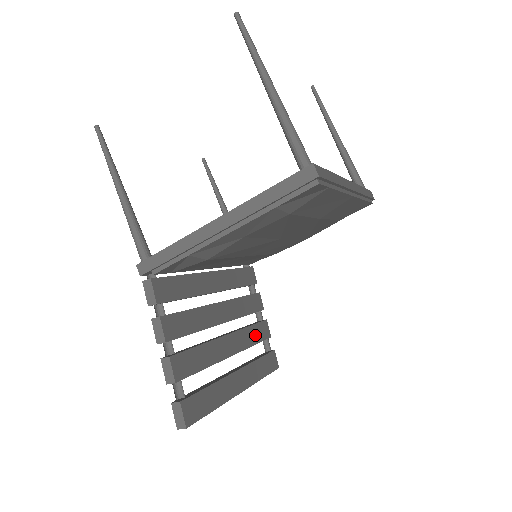
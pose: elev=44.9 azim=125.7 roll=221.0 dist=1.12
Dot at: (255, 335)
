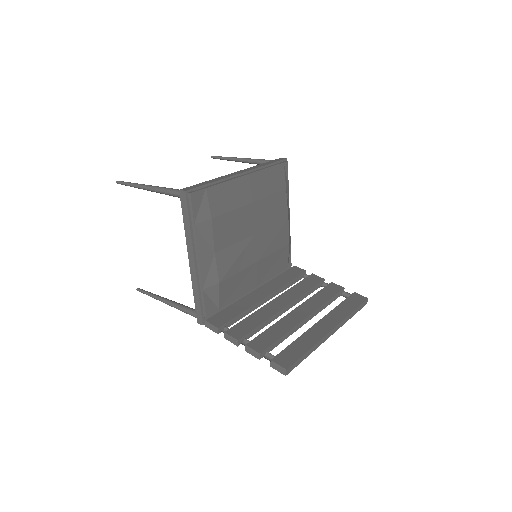
Dot at: (325, 296)
